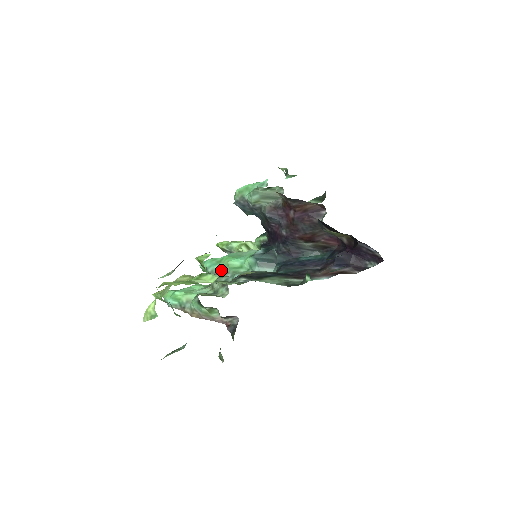
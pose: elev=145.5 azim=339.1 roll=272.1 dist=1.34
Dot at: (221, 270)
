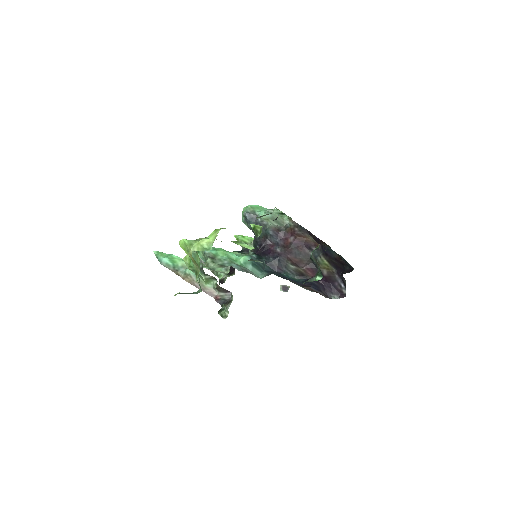
Dot at: (218, 256)
